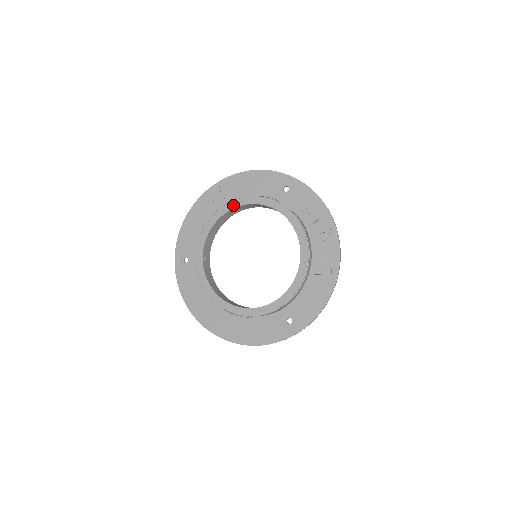
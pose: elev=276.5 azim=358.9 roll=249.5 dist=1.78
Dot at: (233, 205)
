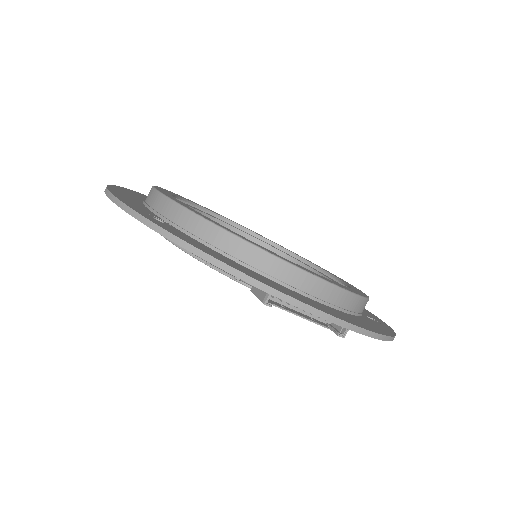
Dot at: occluded
